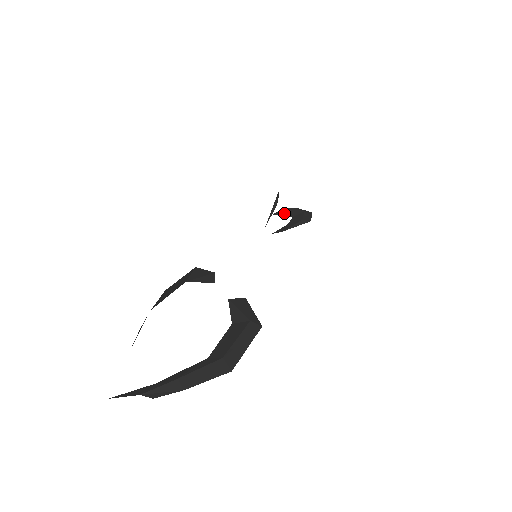
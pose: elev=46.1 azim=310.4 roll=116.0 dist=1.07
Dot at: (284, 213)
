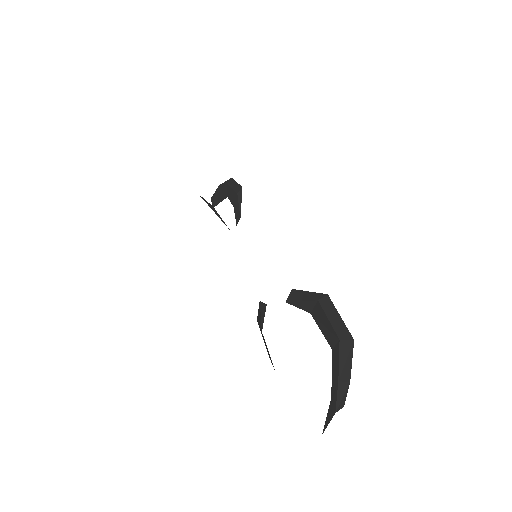
Dot at: (217, 200)
